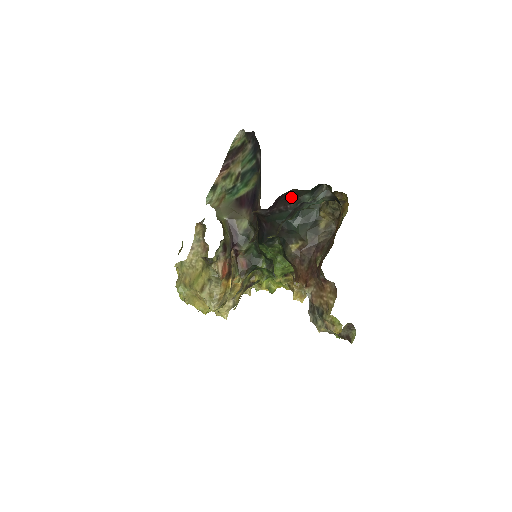
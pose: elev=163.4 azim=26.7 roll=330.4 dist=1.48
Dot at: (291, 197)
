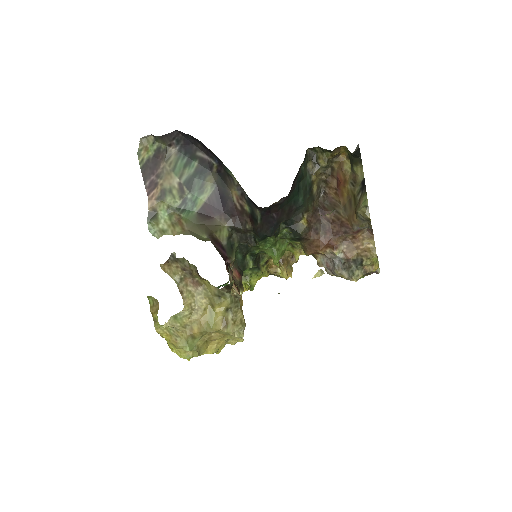
Dot at: (298, 172)
